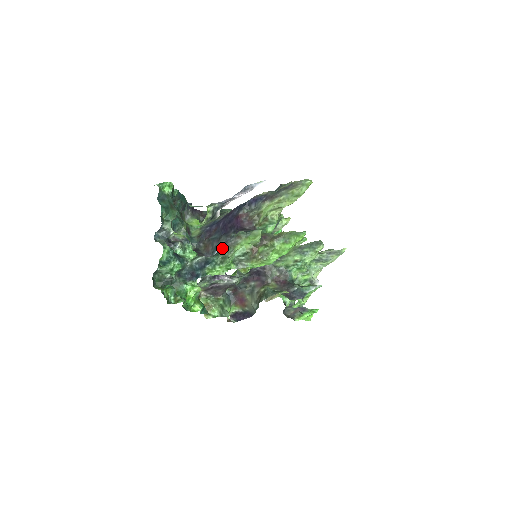
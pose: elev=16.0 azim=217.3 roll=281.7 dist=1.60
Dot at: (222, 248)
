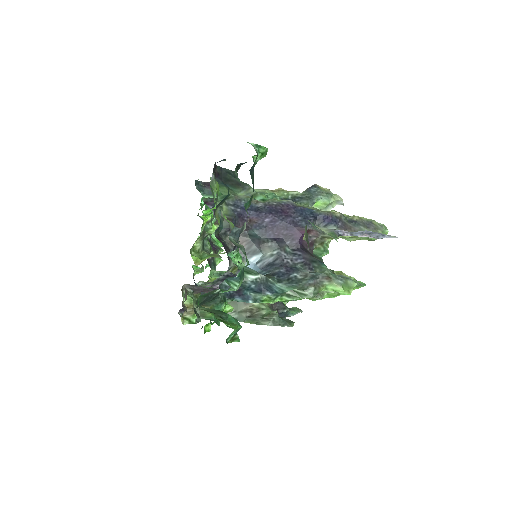
Dot at: (303, 282)
